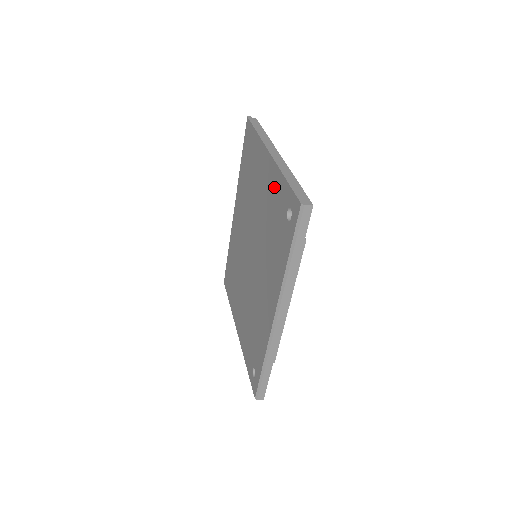
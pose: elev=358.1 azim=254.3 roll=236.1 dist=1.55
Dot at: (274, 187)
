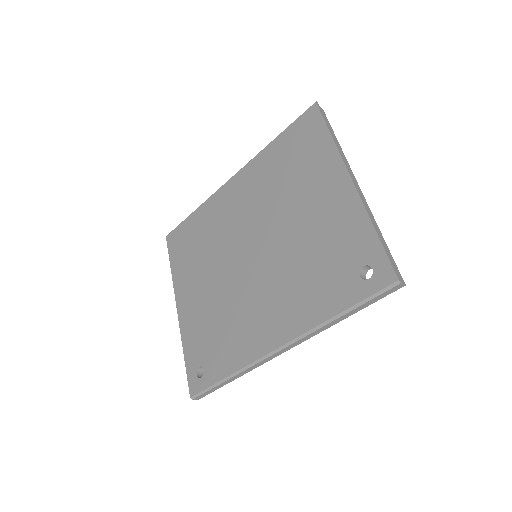
Dot at: (345, 222)
